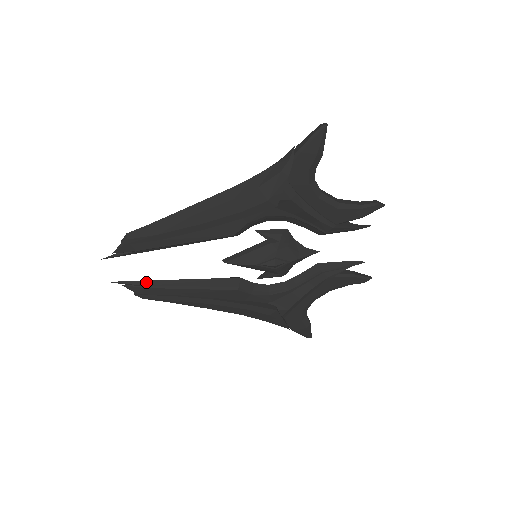
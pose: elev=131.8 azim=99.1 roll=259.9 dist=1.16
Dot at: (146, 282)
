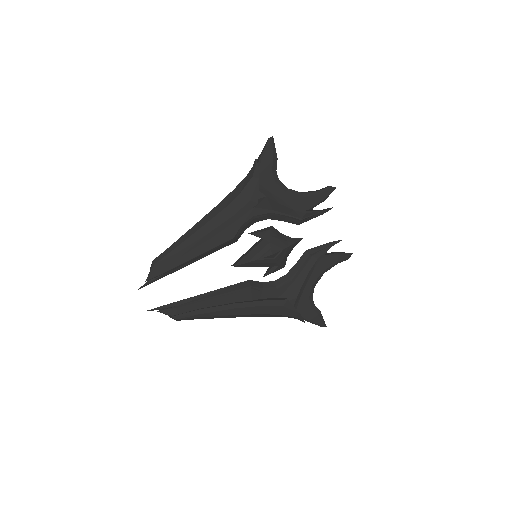
Dot at: (176, 303)
